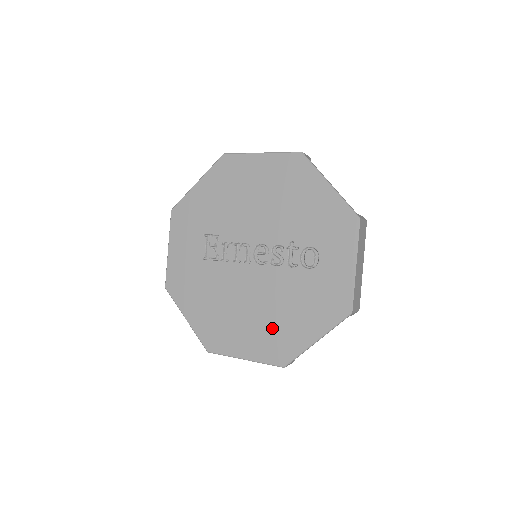
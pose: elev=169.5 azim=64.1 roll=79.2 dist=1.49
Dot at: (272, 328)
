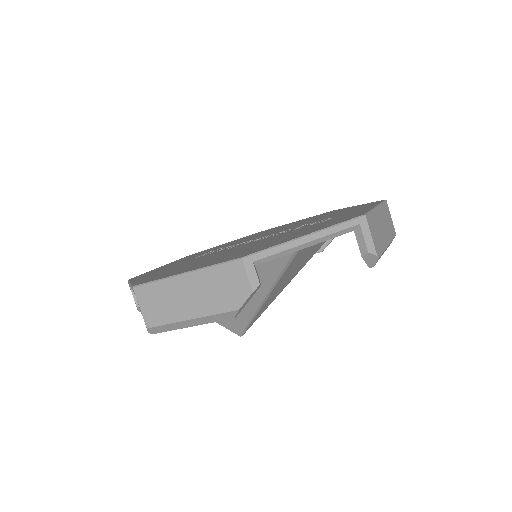
Dot at: (246, 250)
